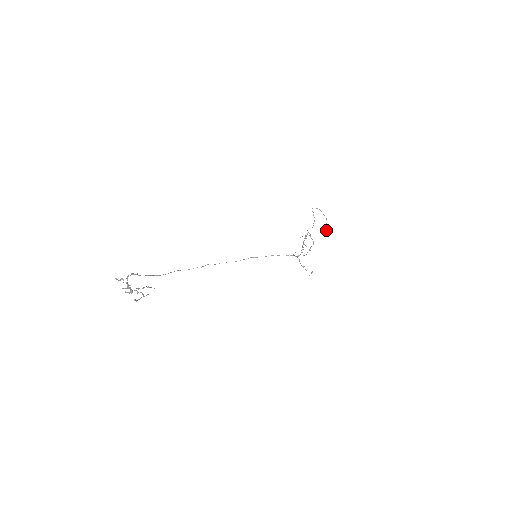
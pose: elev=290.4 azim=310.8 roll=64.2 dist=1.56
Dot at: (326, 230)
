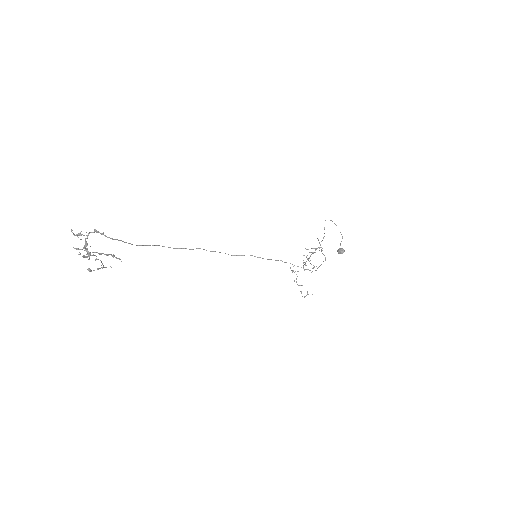
Dot at: (340, 248)
